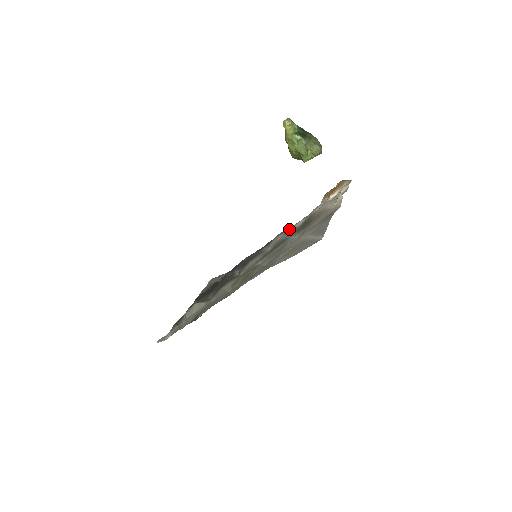
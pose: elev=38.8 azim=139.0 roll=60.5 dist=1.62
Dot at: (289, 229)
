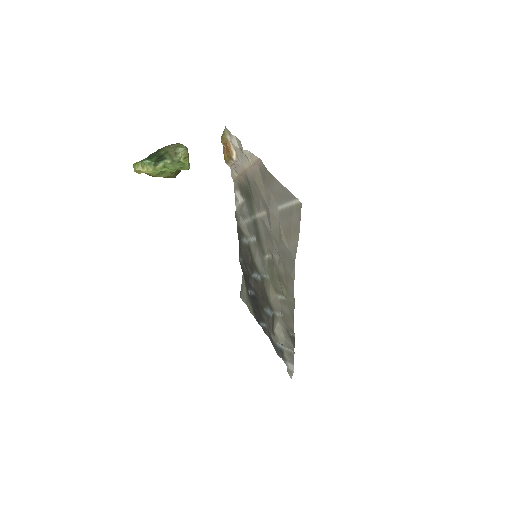
Dot at: (238, 209)
